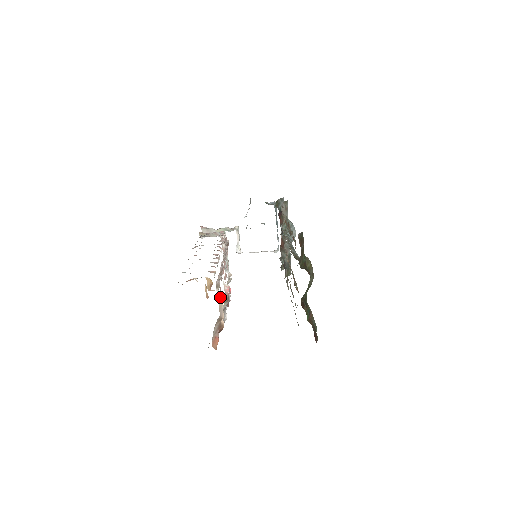
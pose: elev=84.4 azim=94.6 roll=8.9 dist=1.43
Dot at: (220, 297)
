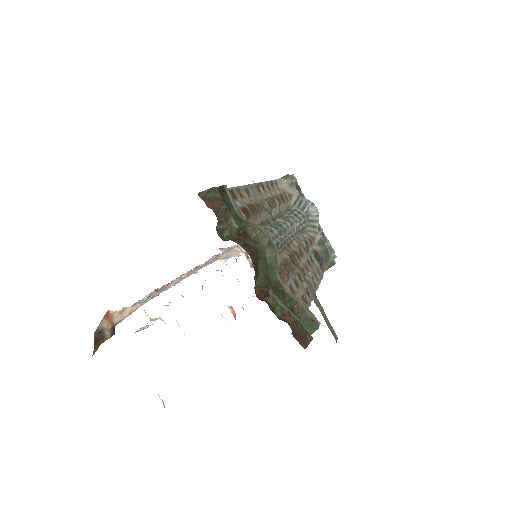
Dot at: occluded
